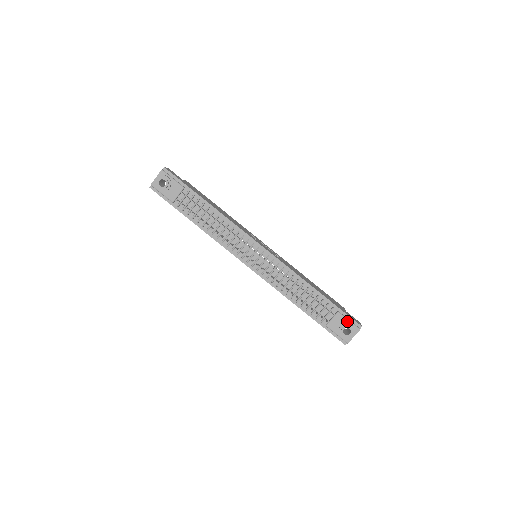
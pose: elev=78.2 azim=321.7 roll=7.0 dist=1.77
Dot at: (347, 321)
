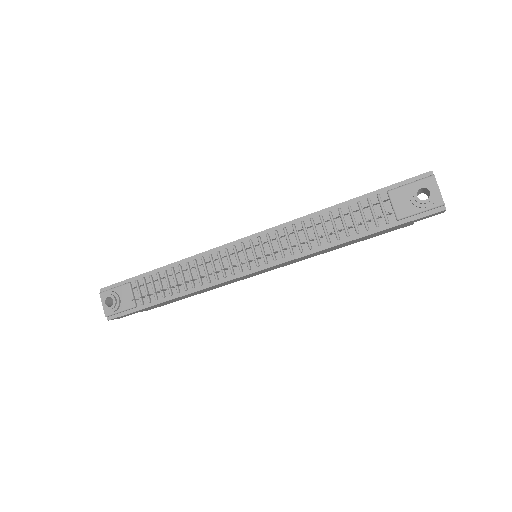
Dot at: (409, 186)
